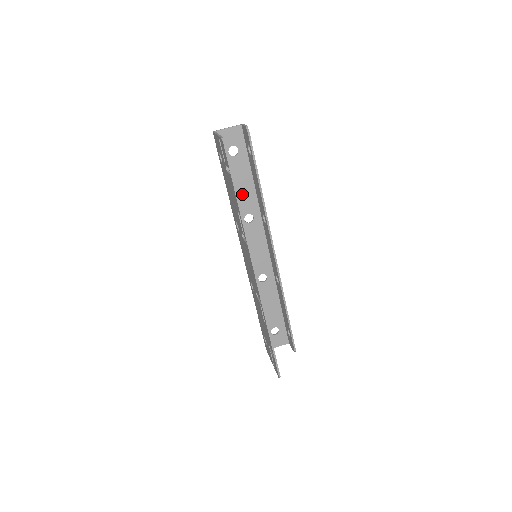
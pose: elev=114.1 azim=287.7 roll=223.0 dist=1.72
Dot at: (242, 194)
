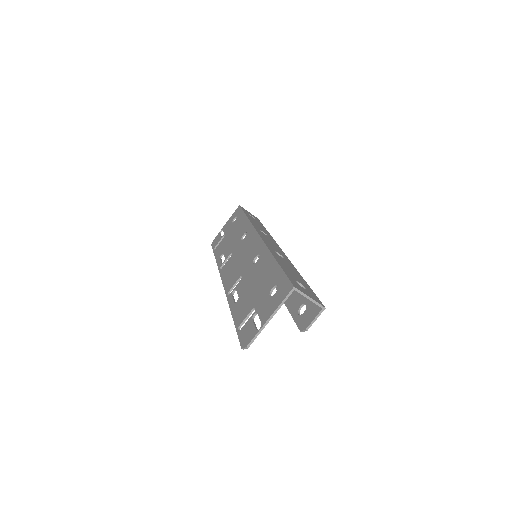
Dot at: occluded
